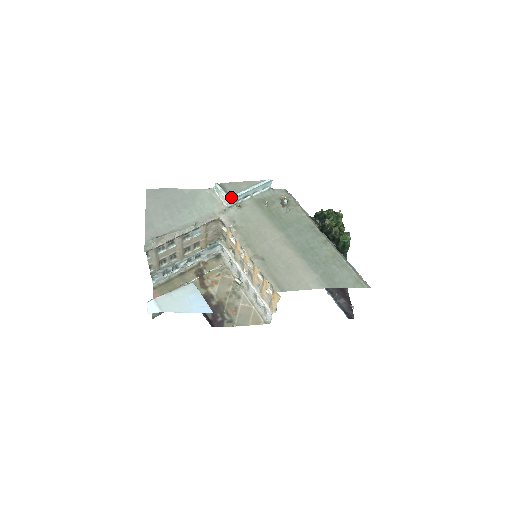
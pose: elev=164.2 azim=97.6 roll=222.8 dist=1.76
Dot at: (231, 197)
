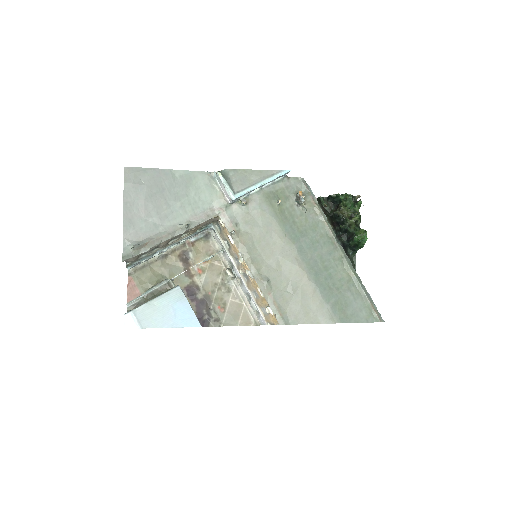
Dot at: (237, 195)
